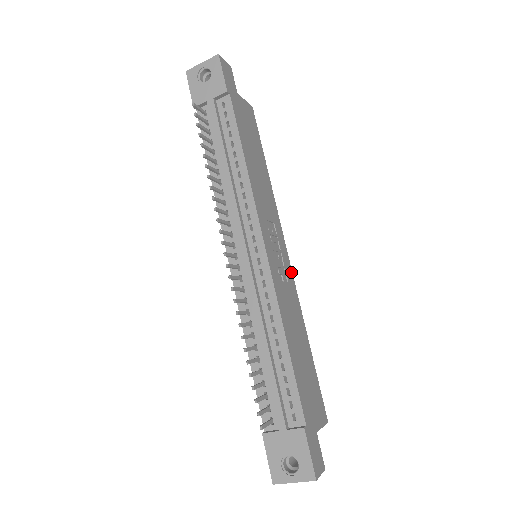
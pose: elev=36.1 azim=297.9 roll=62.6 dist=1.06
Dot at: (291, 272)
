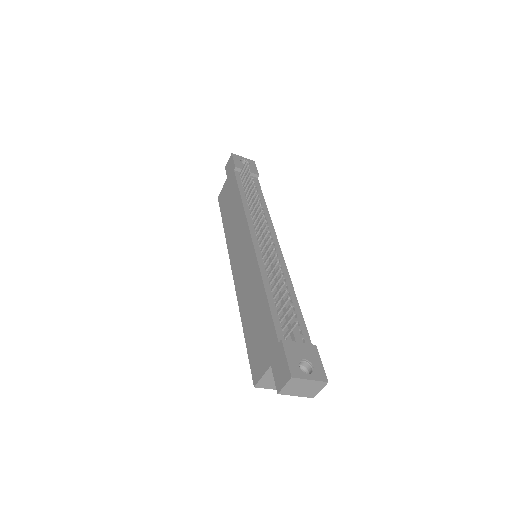
Dot at: occluded
